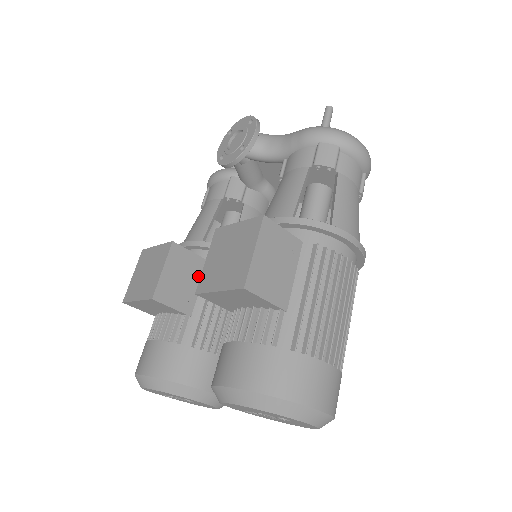
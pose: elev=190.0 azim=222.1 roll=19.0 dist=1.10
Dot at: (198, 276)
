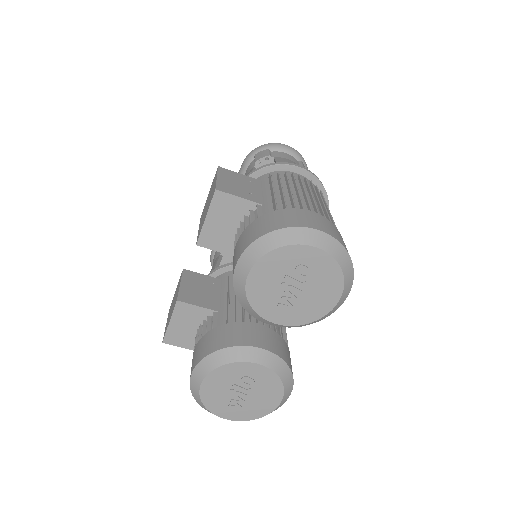
Dot at: (215, 288)
